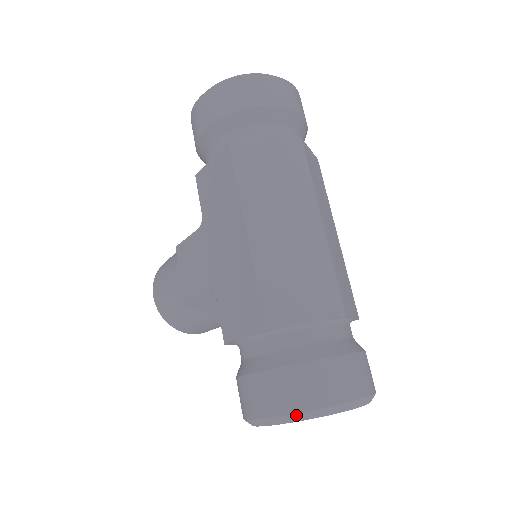
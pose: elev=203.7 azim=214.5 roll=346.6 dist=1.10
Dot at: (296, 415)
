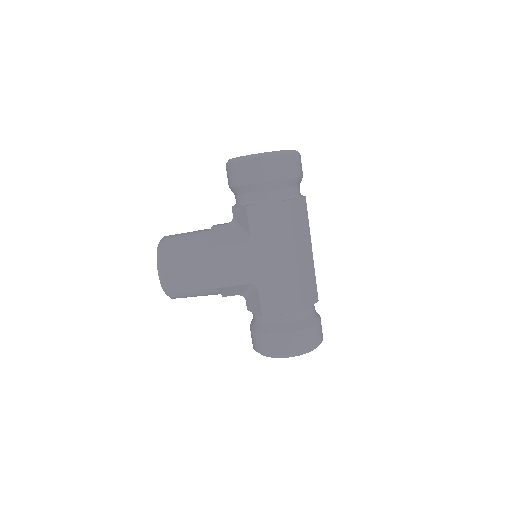
Dot at: (311, 350)
